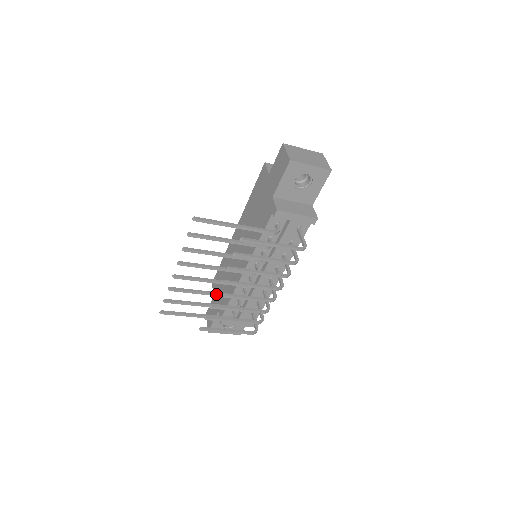
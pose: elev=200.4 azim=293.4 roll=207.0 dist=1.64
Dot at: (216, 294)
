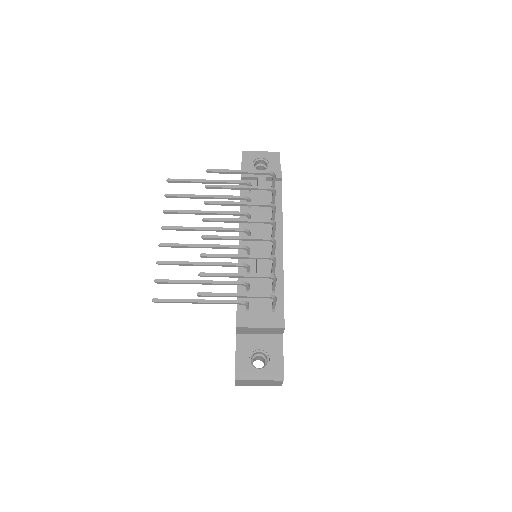
Dot at: (202, 235)
